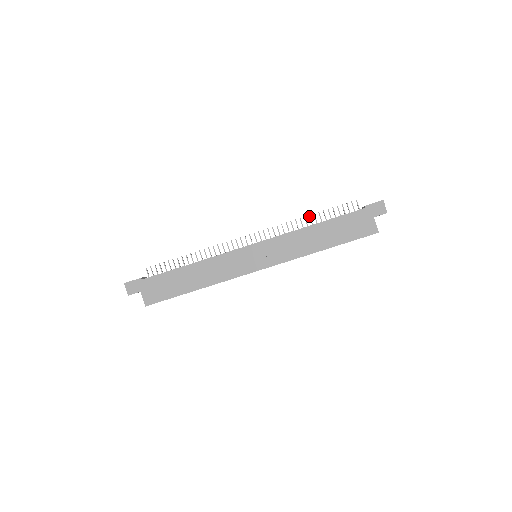
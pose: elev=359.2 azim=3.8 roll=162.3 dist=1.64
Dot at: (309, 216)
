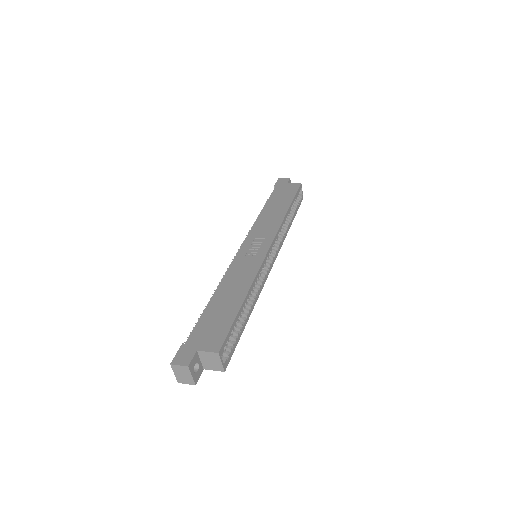
Dot at: occluded
